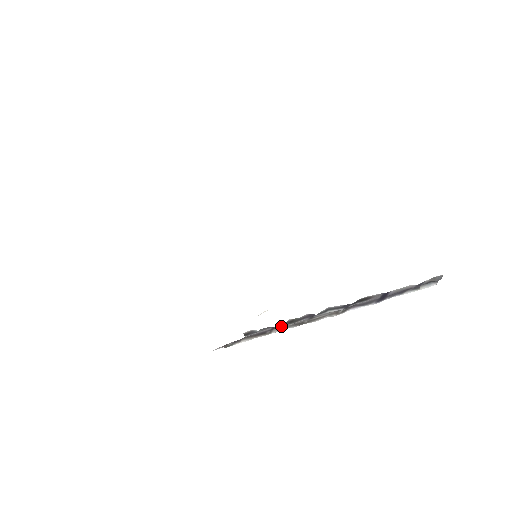
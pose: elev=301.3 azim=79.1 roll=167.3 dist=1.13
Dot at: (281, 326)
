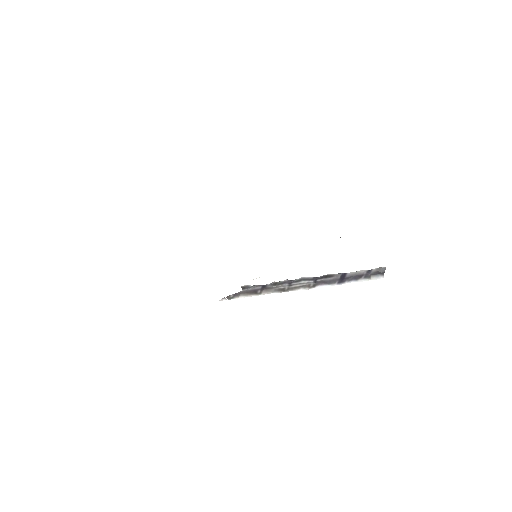
Dot at: (268, 289)
